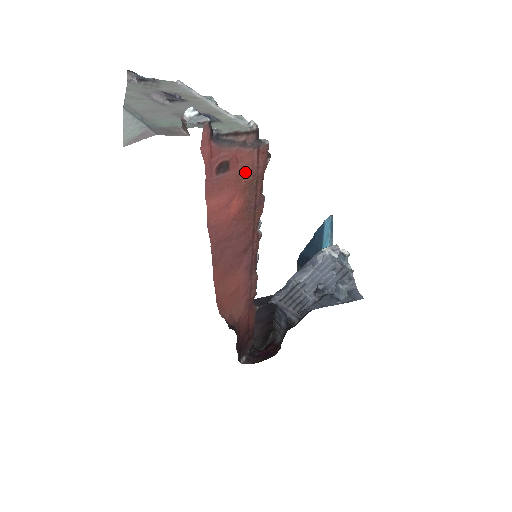
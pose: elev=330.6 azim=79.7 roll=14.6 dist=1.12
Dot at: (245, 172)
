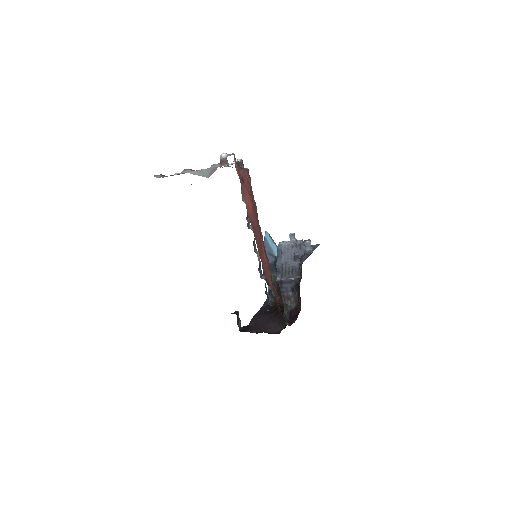
Dot at: (247, 184)
